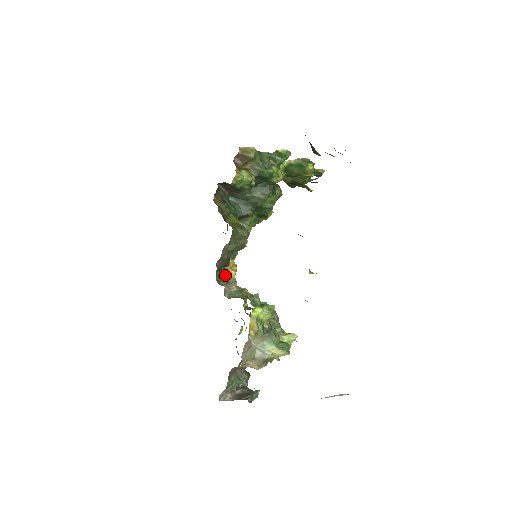
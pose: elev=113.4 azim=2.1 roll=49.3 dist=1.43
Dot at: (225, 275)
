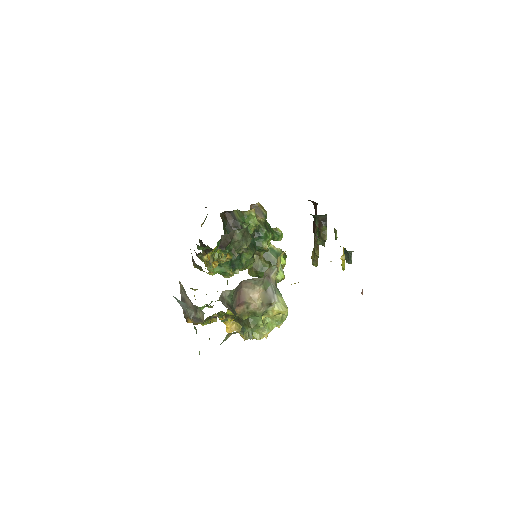
Dot at: occluded
